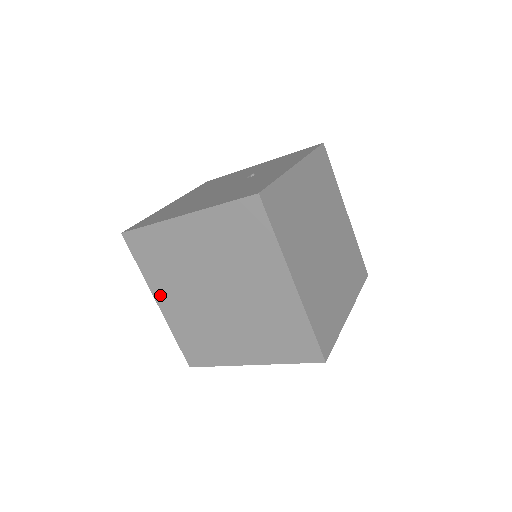
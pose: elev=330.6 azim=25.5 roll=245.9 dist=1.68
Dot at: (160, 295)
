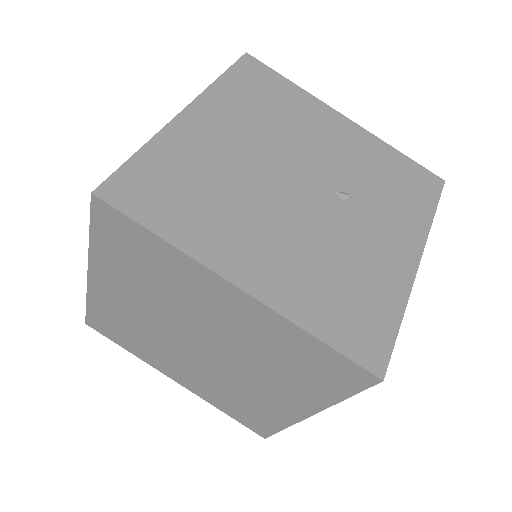
Dot at: (102, 276)
